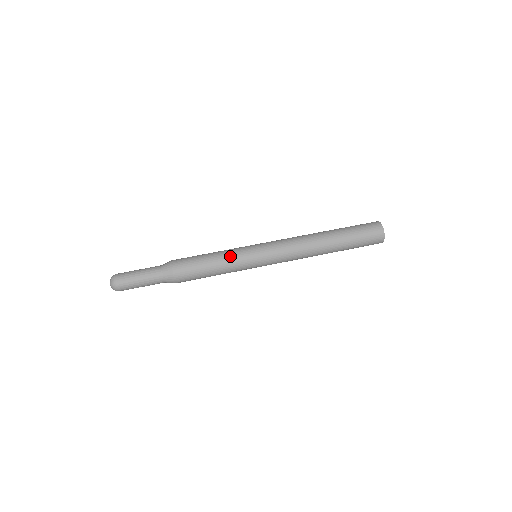
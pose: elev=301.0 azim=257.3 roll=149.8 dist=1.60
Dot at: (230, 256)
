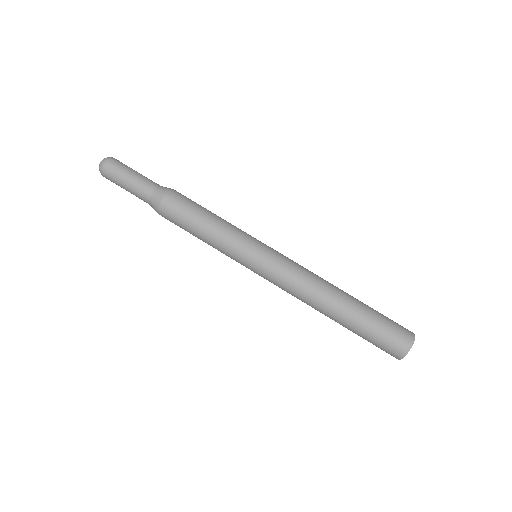
Dot at: (225, 237)
